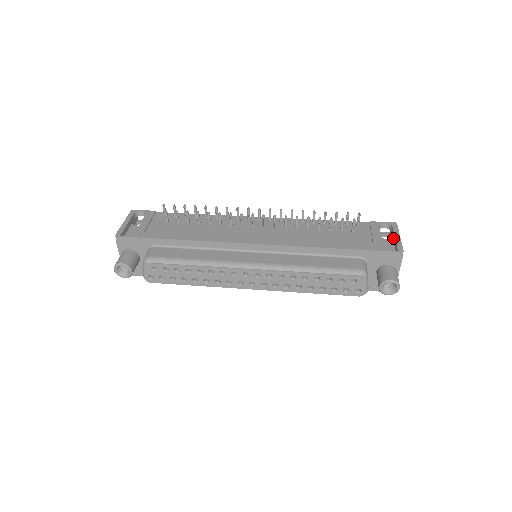
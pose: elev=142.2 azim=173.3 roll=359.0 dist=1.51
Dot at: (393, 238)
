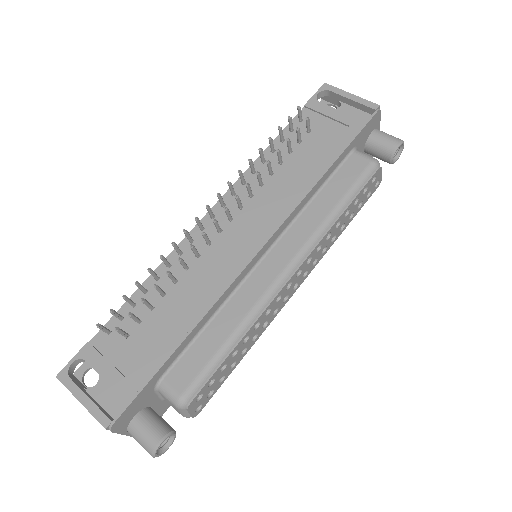
Dot at: (345, 102)
